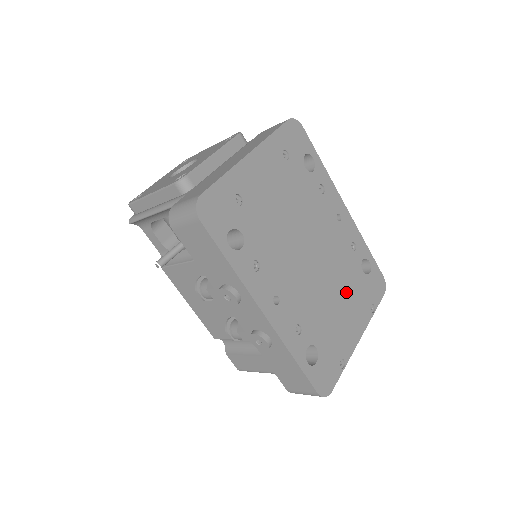
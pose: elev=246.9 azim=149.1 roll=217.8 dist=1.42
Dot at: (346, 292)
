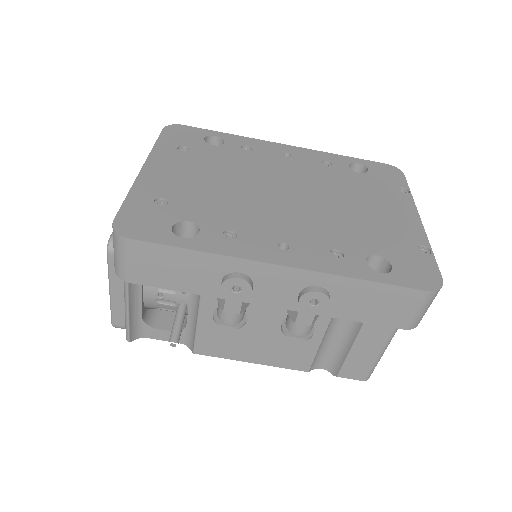
Dot at: (359, 196)
